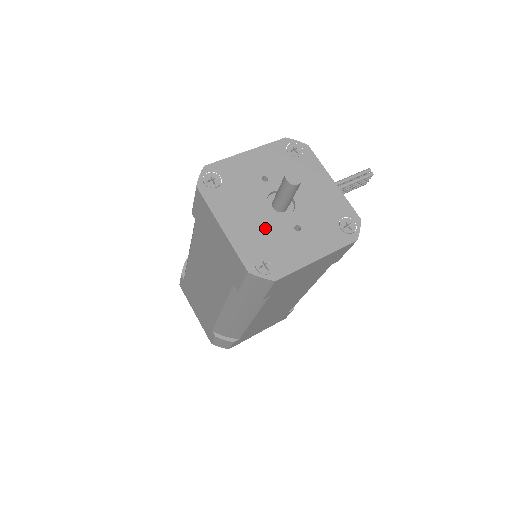
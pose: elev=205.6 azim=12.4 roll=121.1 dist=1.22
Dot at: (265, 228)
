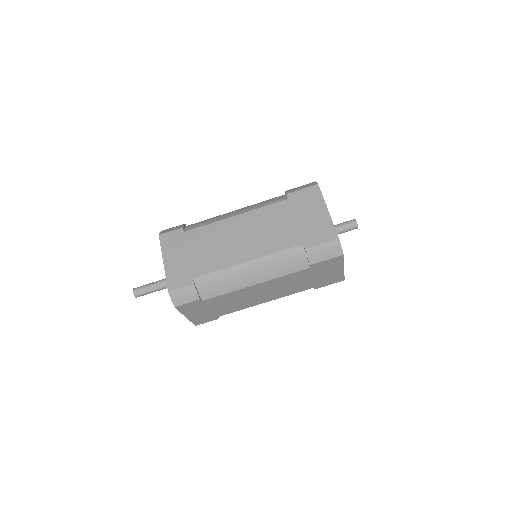
Dot at: occluded
